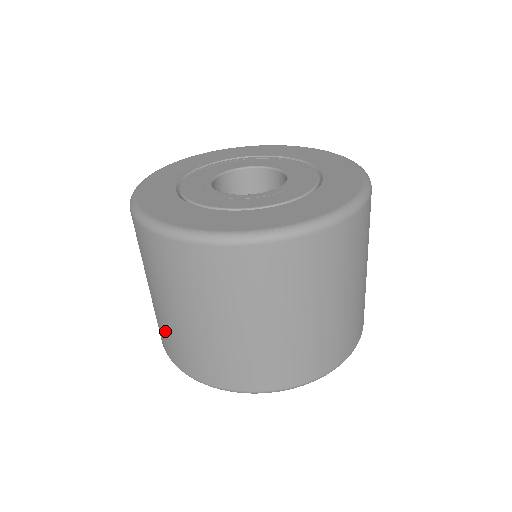
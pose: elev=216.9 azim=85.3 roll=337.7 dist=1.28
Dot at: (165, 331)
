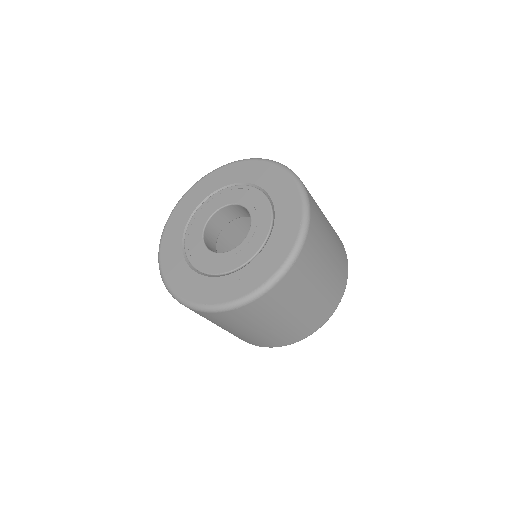
Dot at: occluded
